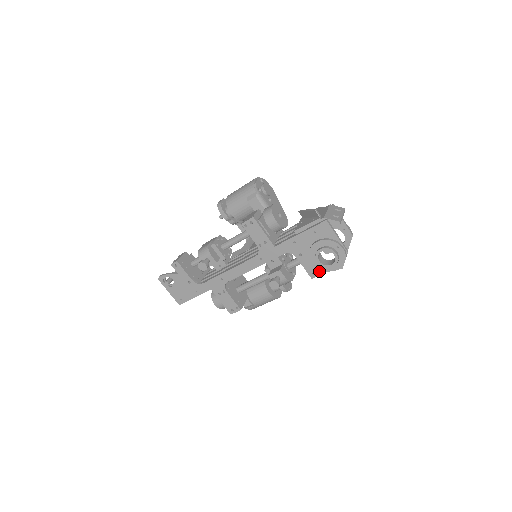
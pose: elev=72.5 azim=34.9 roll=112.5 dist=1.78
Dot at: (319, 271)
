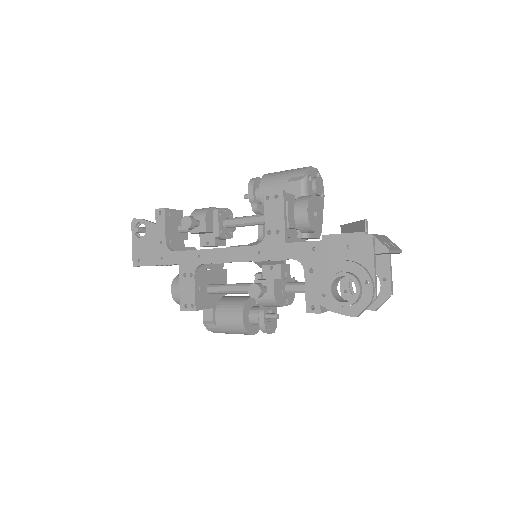
Dot at: (322, 308)
